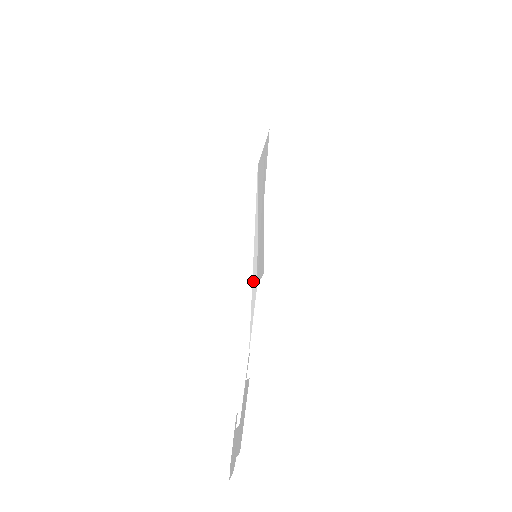
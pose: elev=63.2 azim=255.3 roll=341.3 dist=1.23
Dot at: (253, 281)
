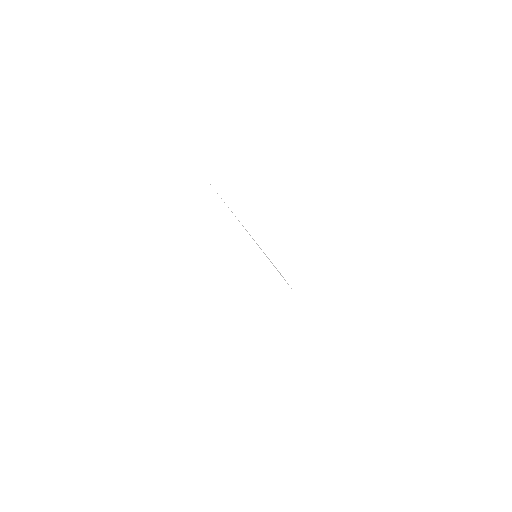
Dot at: occluded
